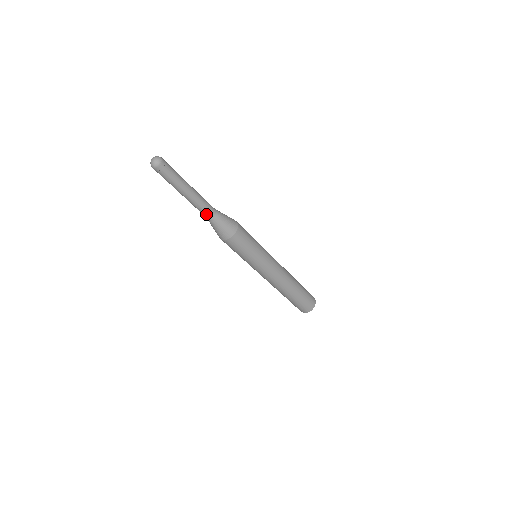
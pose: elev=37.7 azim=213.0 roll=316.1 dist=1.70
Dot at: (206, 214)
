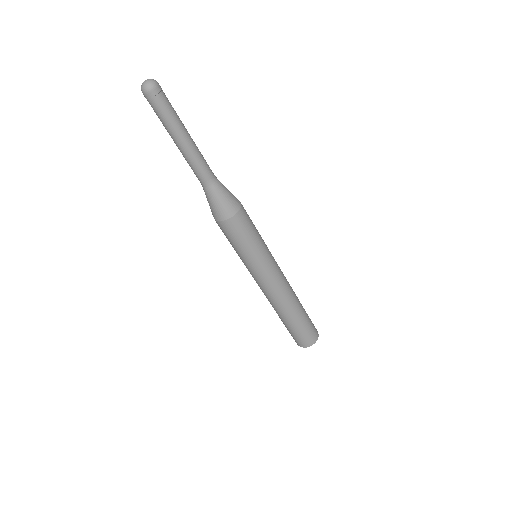
Dot at: (199, 179)
